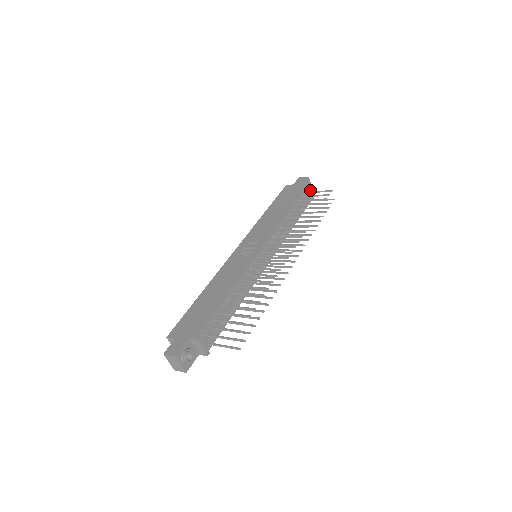
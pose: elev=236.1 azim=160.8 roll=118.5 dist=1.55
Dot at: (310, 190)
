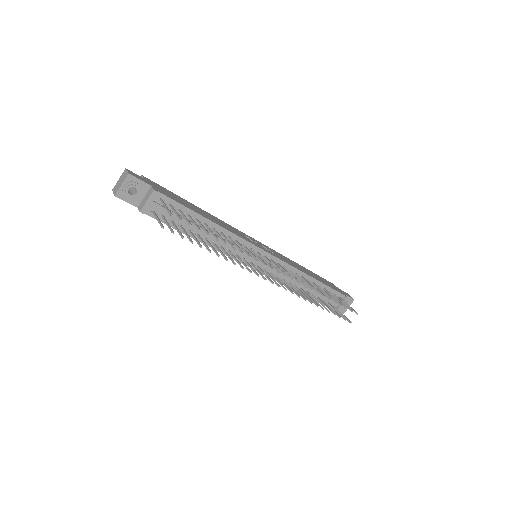
Dot at: occluded
